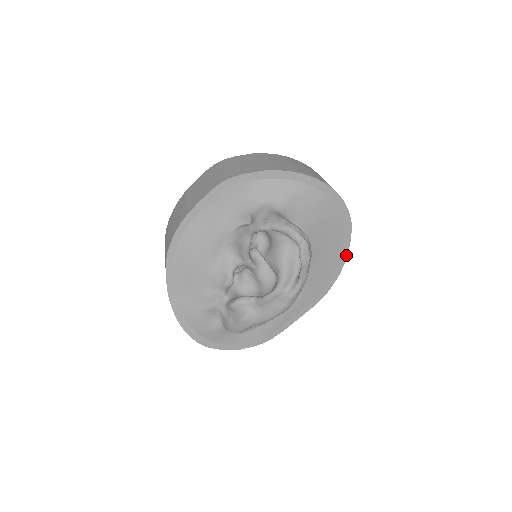
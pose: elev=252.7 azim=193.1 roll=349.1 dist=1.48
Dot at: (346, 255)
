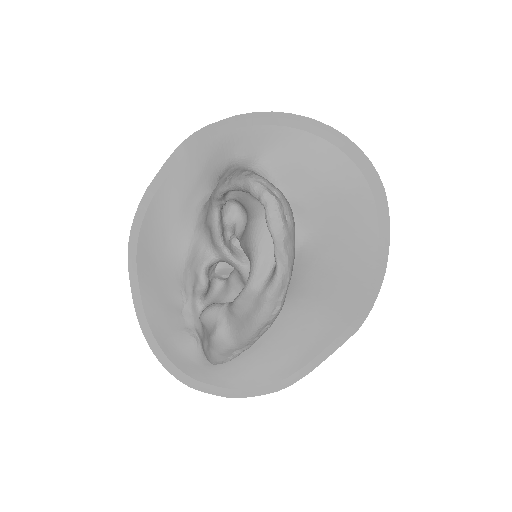
Dot at: (387, 247)
